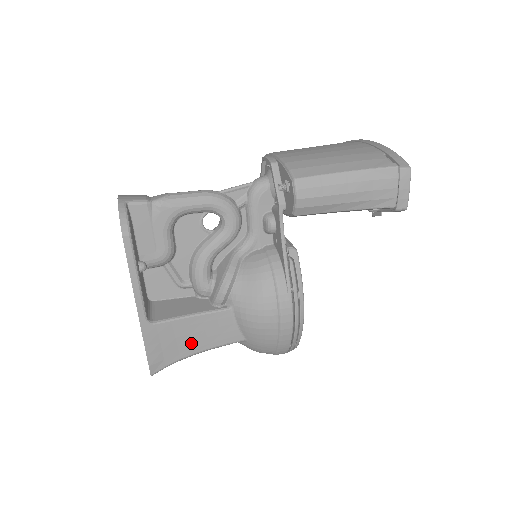
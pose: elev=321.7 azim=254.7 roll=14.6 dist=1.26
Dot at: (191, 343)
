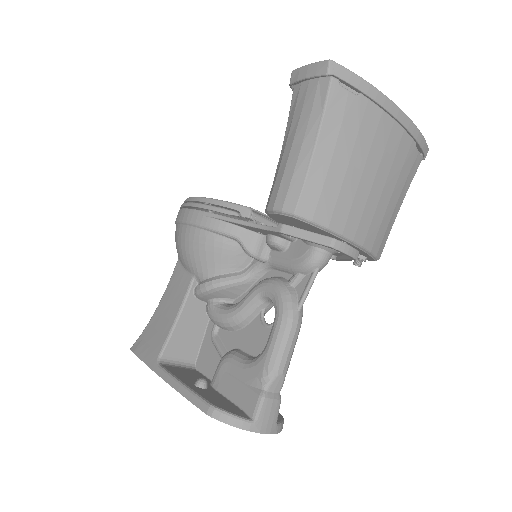
Dot at: occluded
